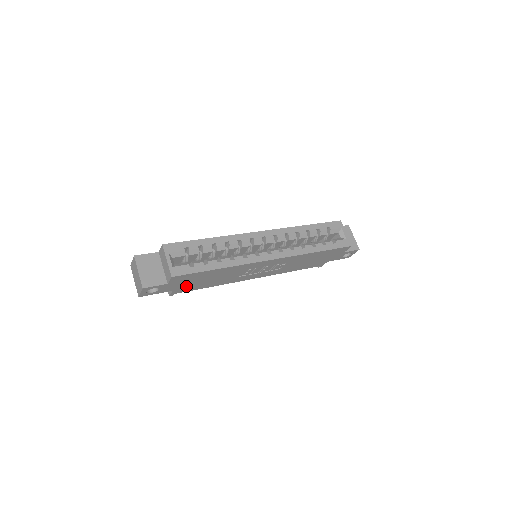
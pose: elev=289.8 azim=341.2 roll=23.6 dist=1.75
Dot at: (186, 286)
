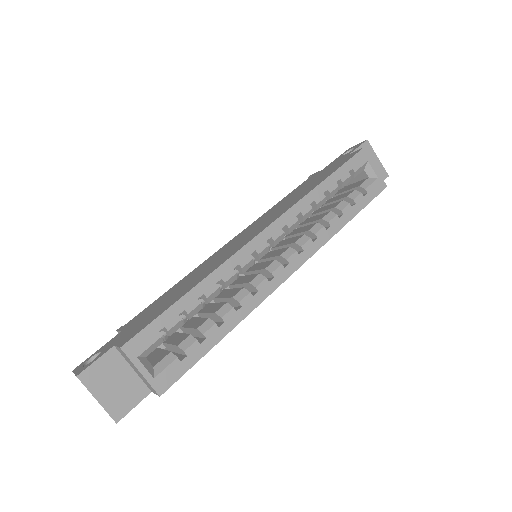
Dot at: occluded
